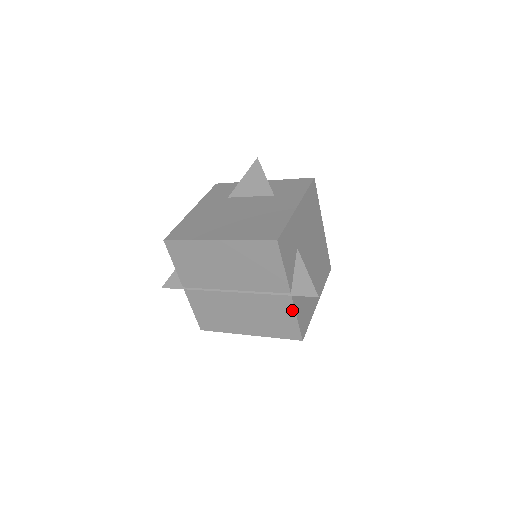
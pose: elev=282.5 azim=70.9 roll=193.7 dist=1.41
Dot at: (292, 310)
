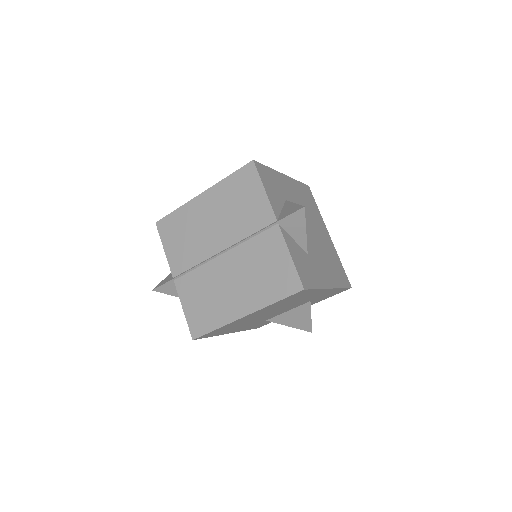
Dot at: (283, 245)
